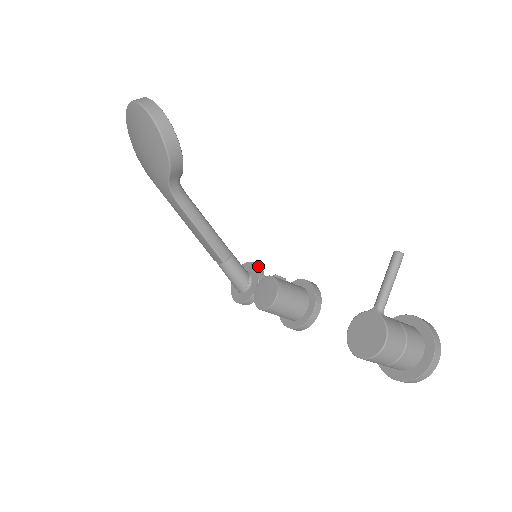
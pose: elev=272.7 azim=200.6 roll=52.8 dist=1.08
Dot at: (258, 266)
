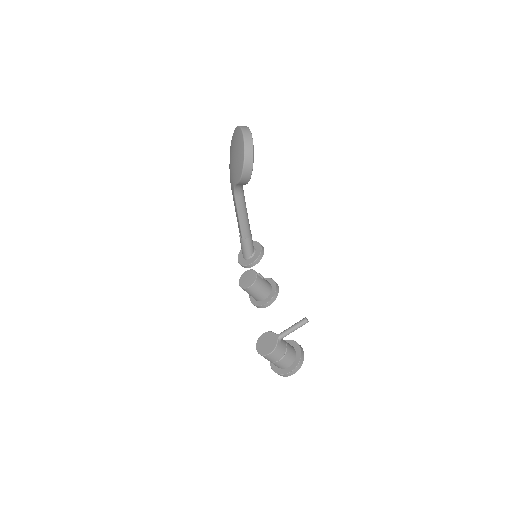
Dot at: (262, 250)
